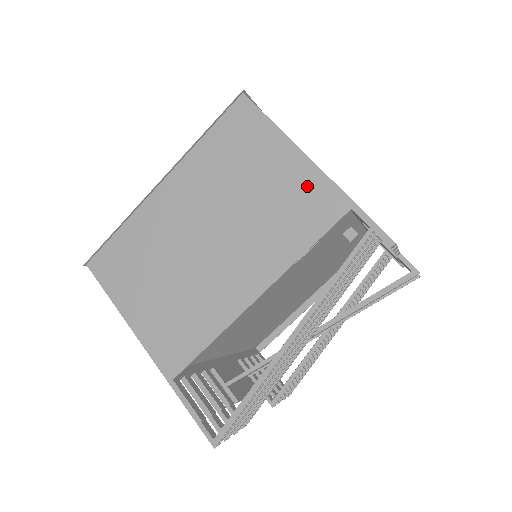
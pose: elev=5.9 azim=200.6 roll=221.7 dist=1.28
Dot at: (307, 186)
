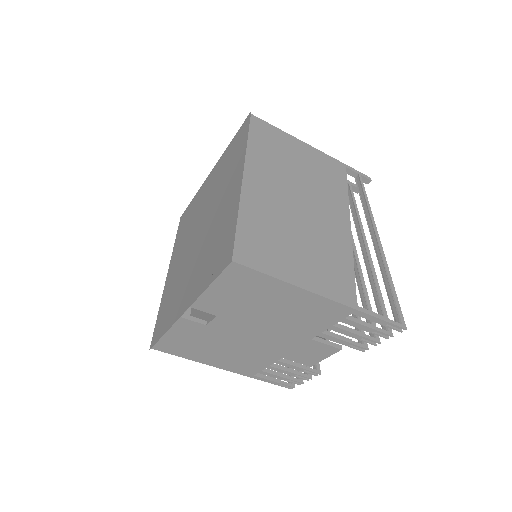
Dot at: (322, 160)
